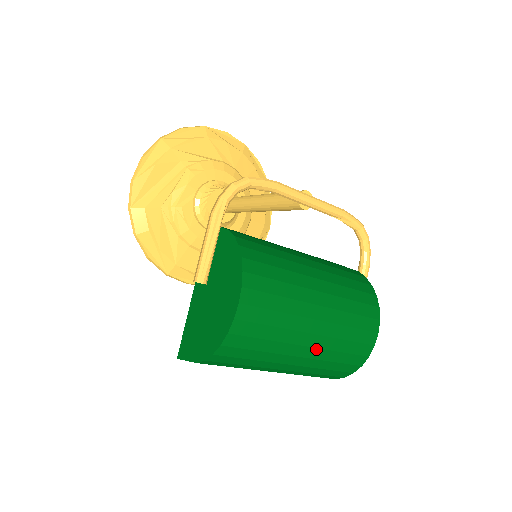
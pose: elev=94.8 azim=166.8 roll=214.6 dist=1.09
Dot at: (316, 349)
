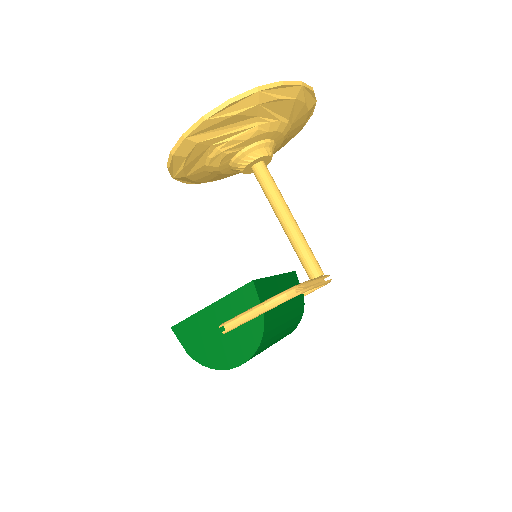
Dot at: occluded
